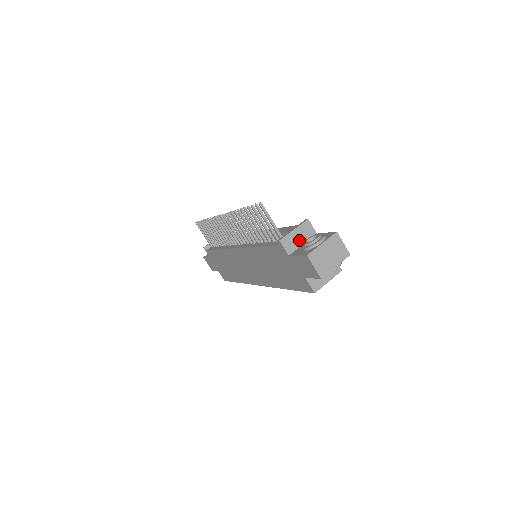
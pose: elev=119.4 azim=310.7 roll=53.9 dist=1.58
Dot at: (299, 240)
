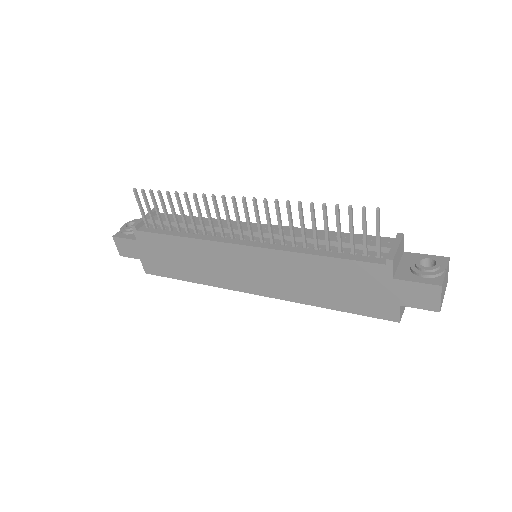
Dot at: (398, 259)
